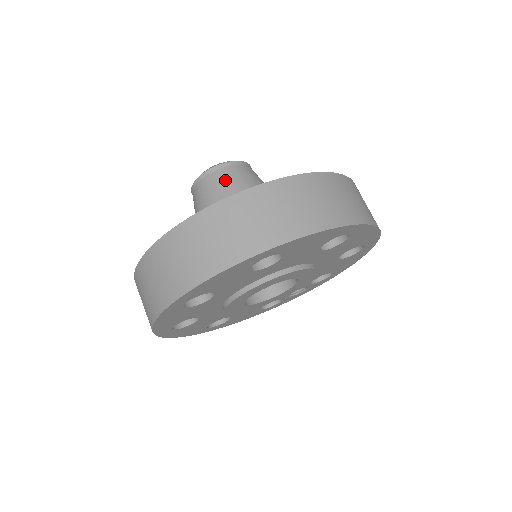
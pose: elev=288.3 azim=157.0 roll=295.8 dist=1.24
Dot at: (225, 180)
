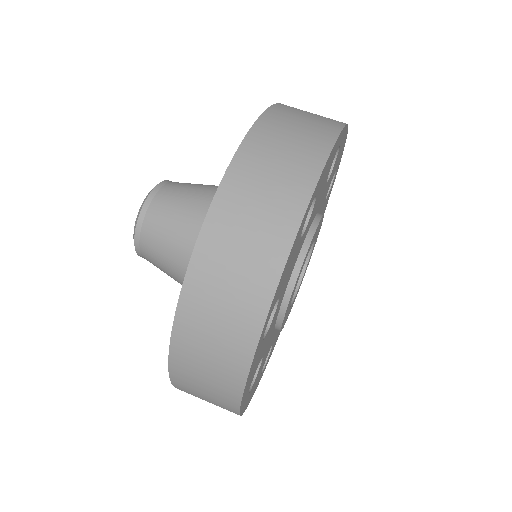
Dot at: (170, 203)
